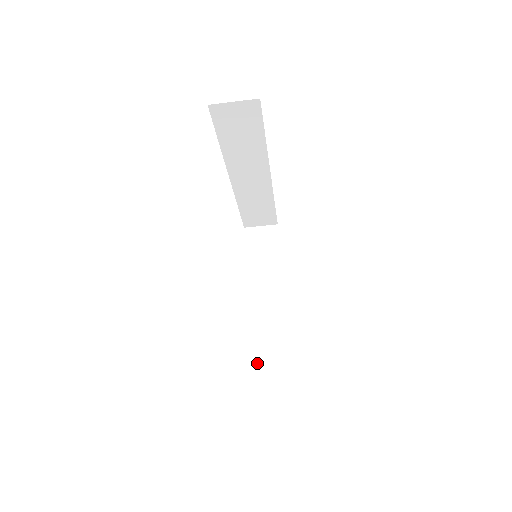
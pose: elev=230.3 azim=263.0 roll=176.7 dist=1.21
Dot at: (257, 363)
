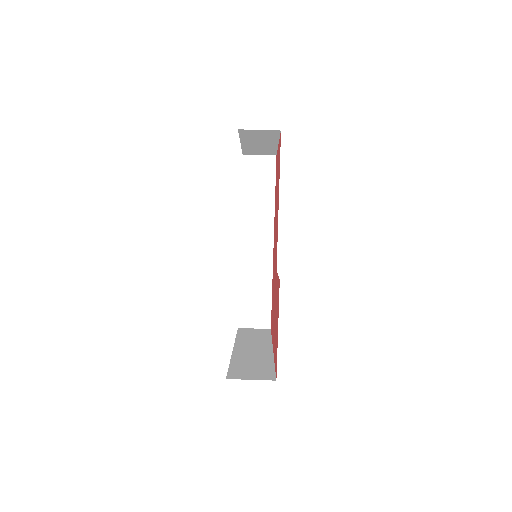
Dot at: (236, 368)
